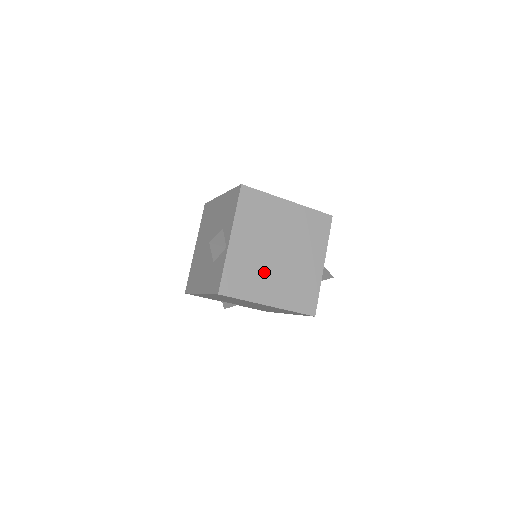
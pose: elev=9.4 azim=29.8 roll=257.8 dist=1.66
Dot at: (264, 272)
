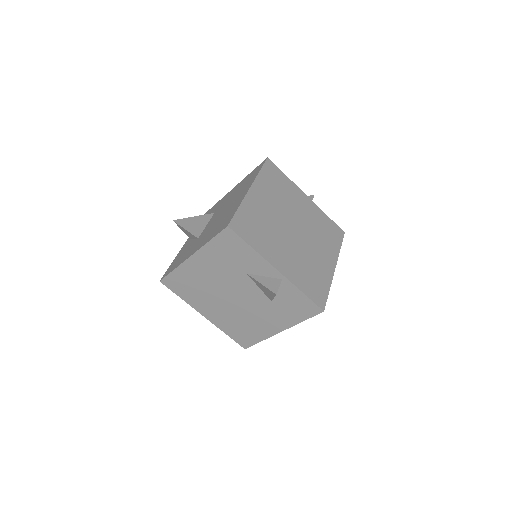
Dot at: (309, 255)
